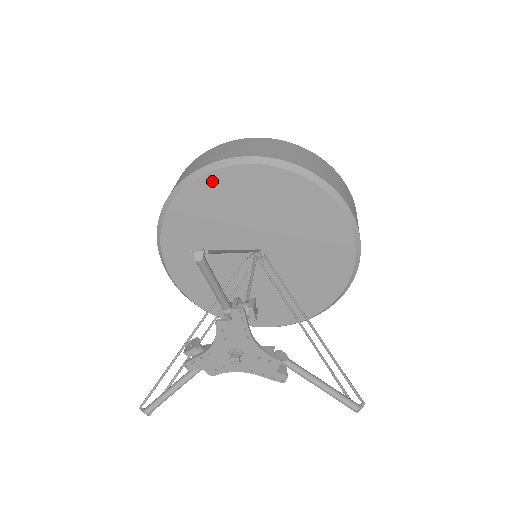
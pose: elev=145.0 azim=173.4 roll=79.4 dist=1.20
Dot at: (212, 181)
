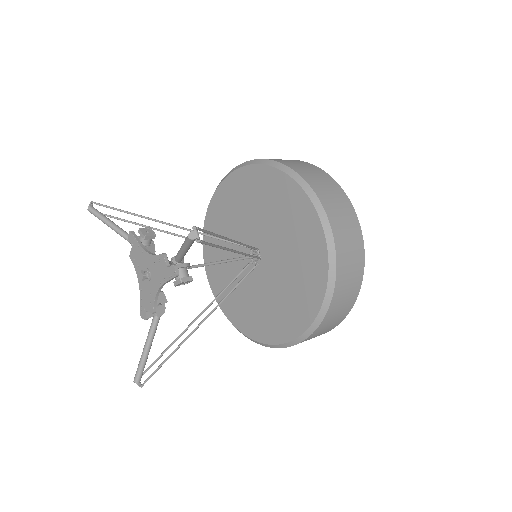
Dot at: (208, 226)
